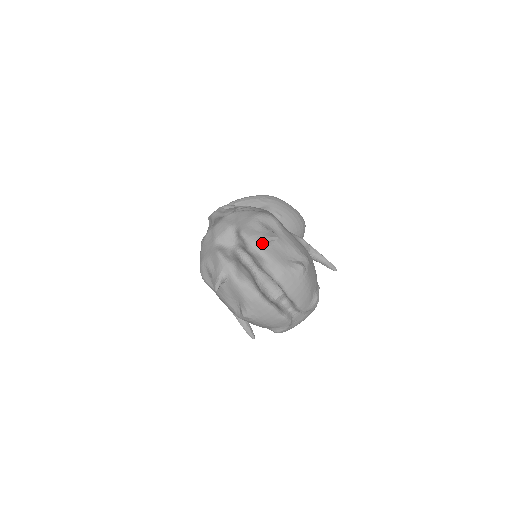
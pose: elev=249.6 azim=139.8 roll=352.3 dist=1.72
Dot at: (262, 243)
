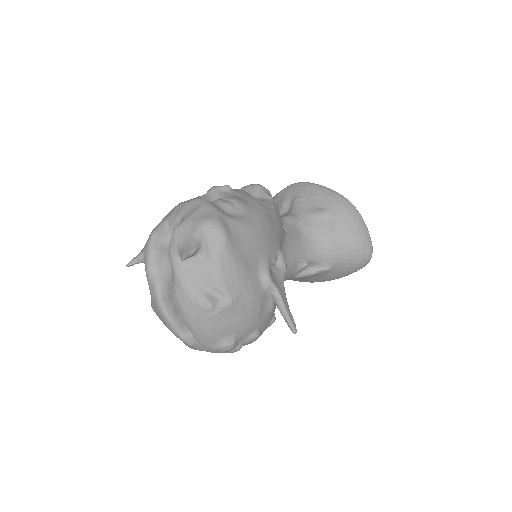
Dot at: (179, 253)
